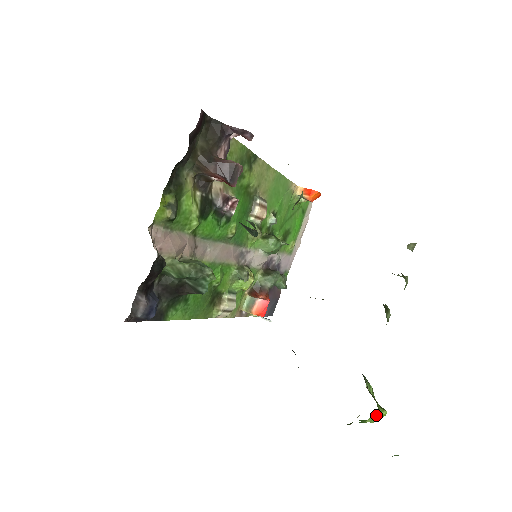
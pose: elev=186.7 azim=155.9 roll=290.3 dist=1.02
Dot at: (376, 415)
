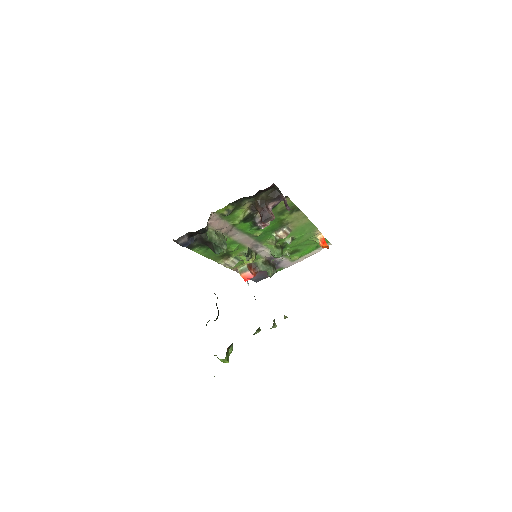
Dot at: (223, 360)
